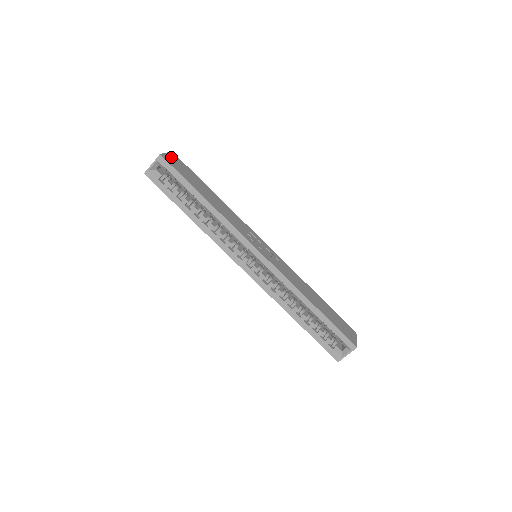
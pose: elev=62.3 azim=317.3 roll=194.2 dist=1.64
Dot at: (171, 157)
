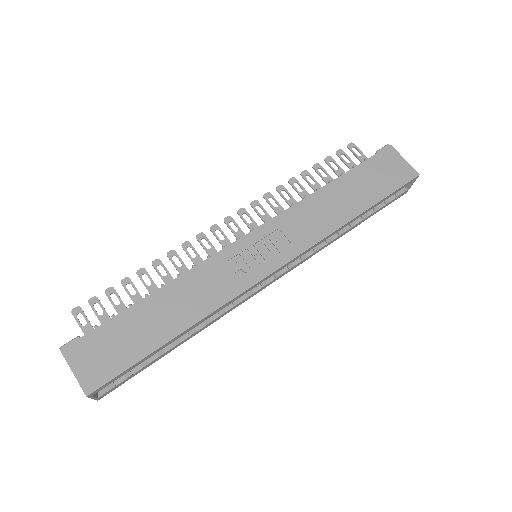
Dot at: (82, 366)
